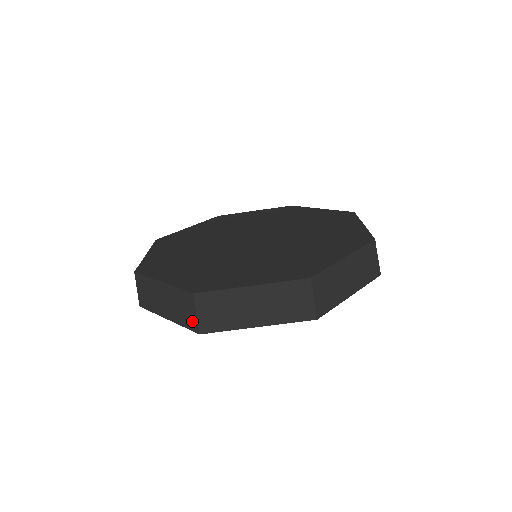
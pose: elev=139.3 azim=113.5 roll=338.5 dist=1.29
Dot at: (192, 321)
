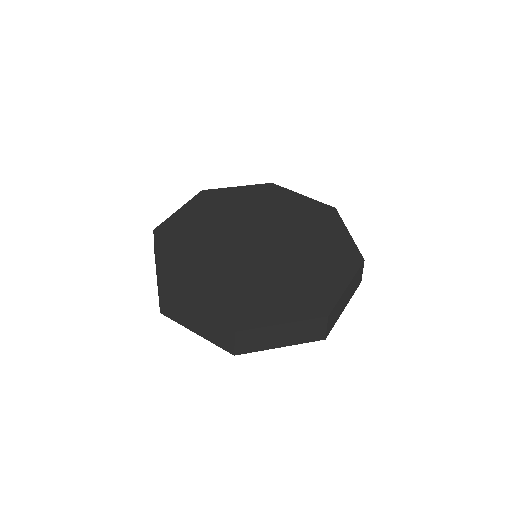
Dot at: occluded
